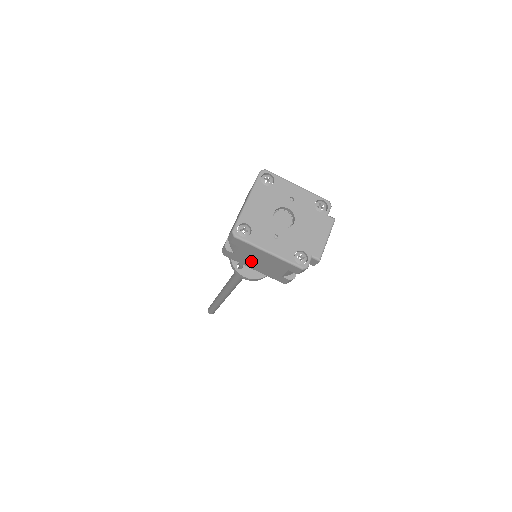
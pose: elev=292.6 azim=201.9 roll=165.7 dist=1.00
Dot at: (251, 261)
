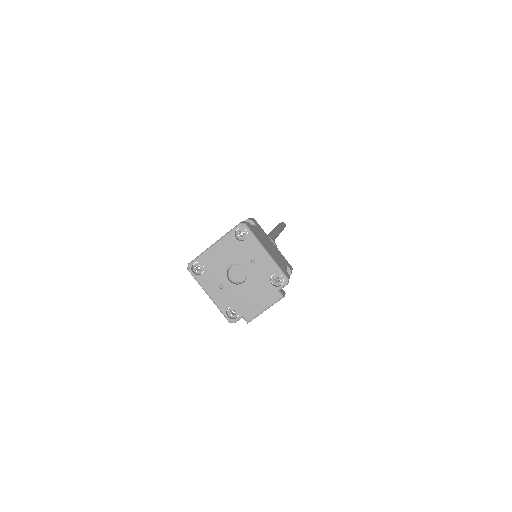
Dot at: occluded
